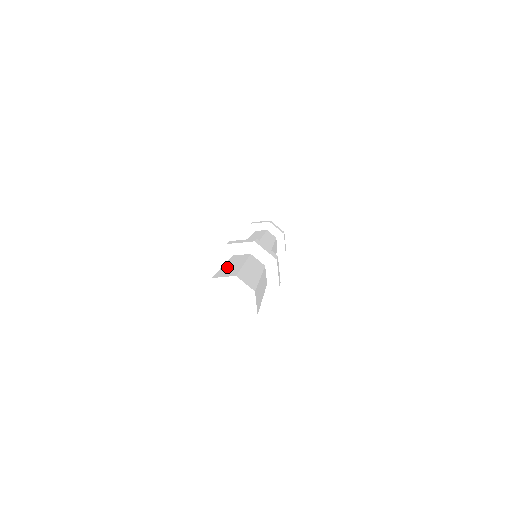
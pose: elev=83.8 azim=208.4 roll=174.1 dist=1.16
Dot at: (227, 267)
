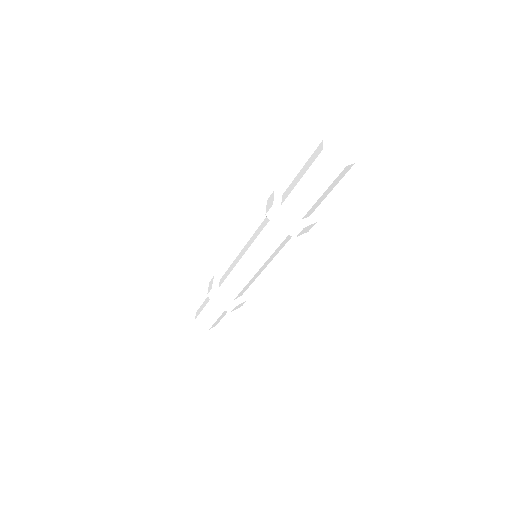
Dot at: occluded
